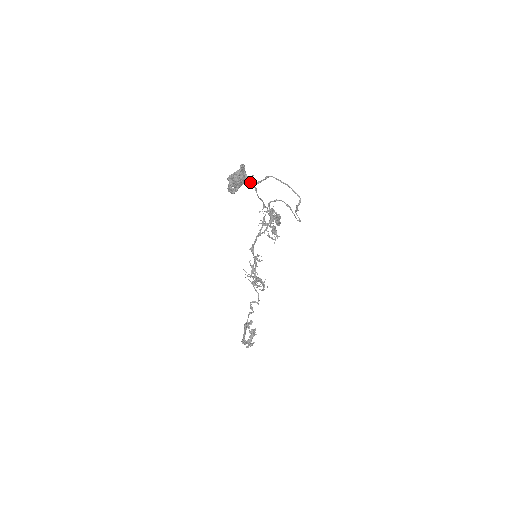
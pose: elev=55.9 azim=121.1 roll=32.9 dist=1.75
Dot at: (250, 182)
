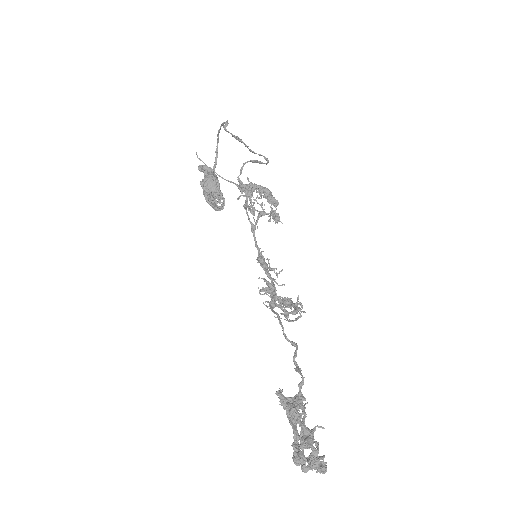
Dot at: occluded
